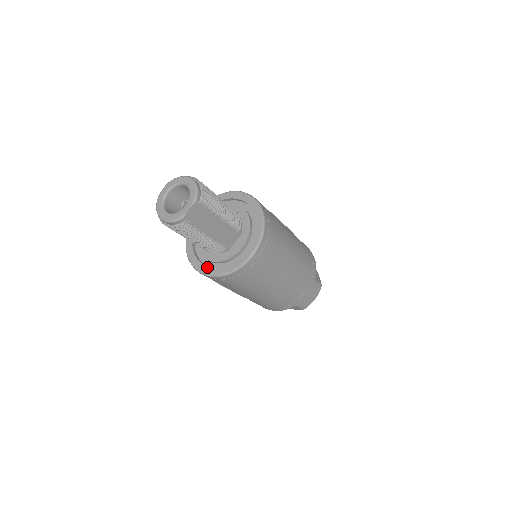
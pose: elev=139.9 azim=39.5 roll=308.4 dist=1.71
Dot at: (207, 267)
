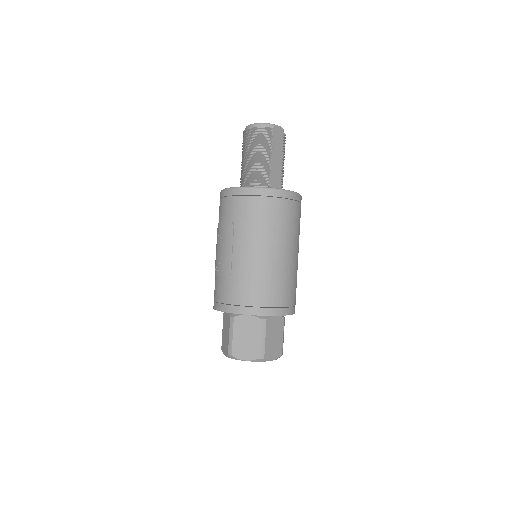
Dot at: occluded
